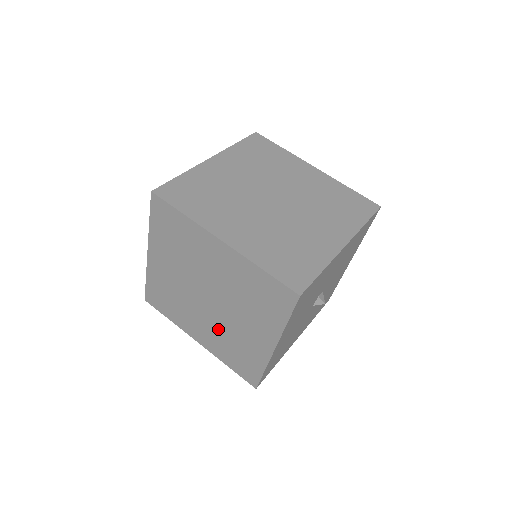
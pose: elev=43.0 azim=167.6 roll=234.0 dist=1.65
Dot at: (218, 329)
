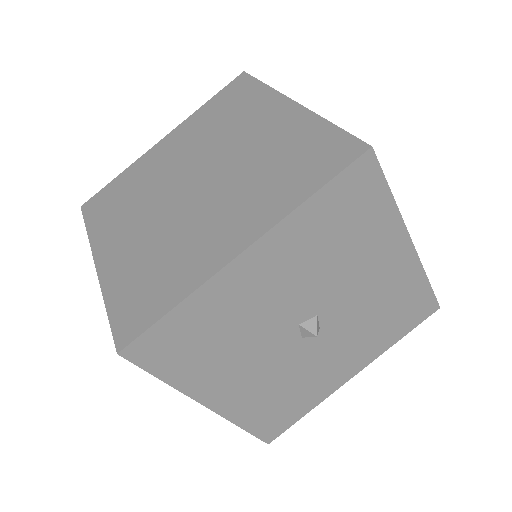
Dot at: occluded
